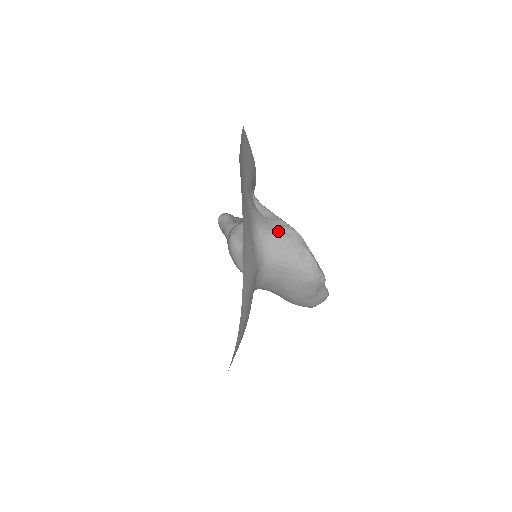
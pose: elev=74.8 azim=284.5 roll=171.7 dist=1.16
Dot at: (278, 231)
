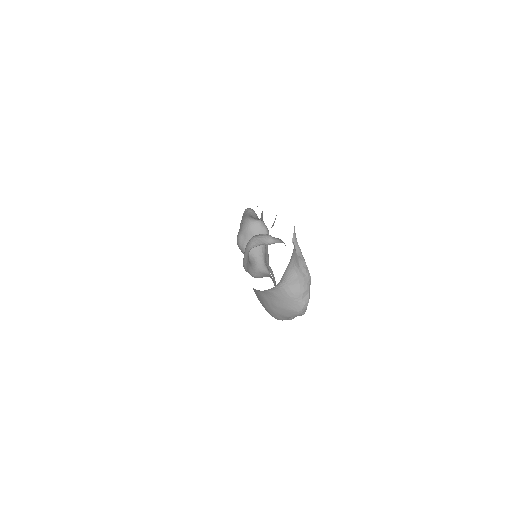
Dot at: (300, 269)
